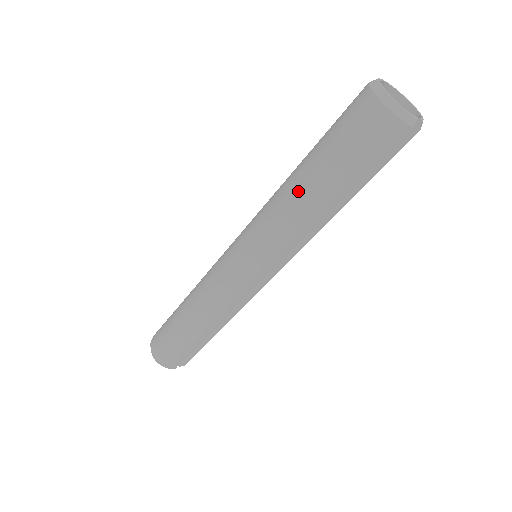
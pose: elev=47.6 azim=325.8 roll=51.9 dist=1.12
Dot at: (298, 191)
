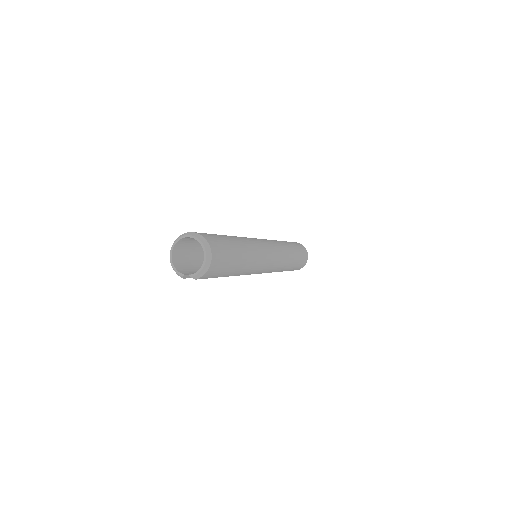
Dot at: occluded
